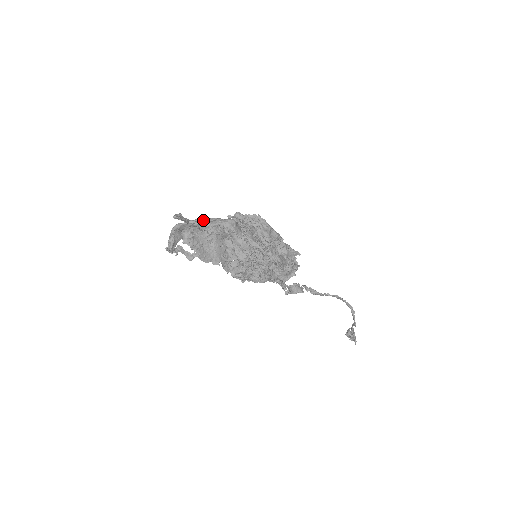
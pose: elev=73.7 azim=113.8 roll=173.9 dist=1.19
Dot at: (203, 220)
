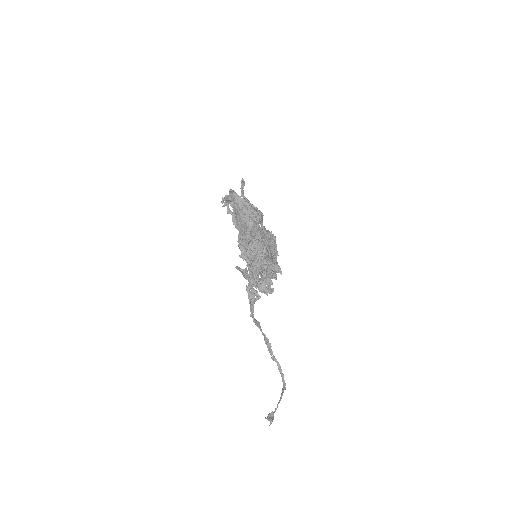
Dot at: (247, 208)
